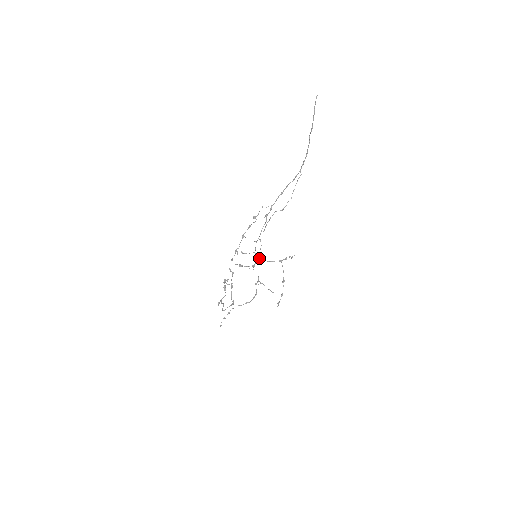
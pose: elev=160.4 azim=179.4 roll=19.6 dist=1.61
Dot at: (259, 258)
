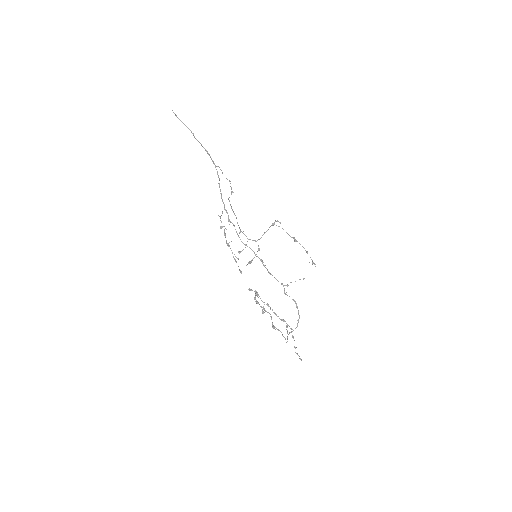
Dot at: (262, 262)
